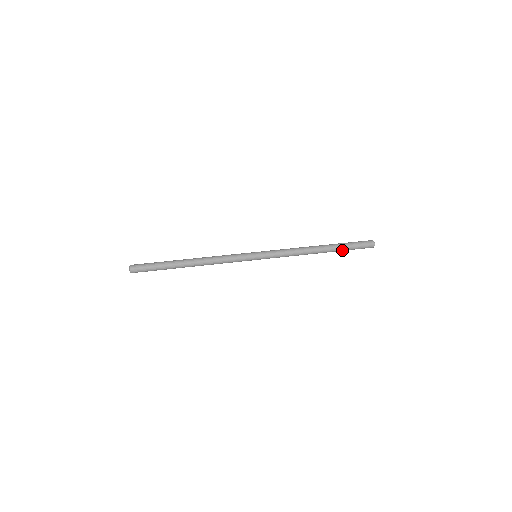
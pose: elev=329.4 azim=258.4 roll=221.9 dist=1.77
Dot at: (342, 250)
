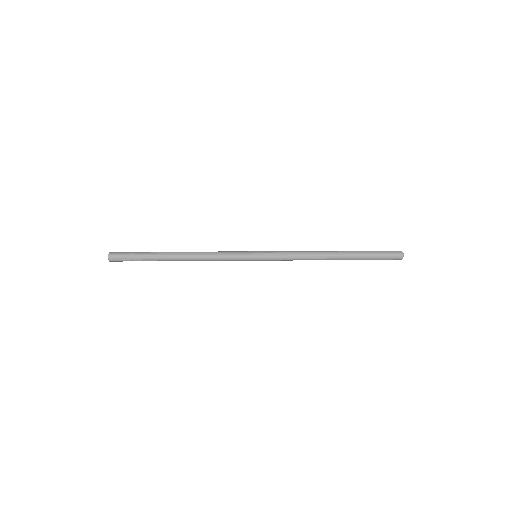
Dot at: (362, 259)
